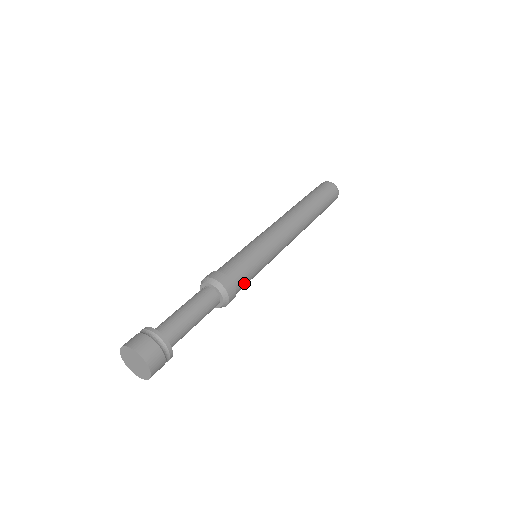
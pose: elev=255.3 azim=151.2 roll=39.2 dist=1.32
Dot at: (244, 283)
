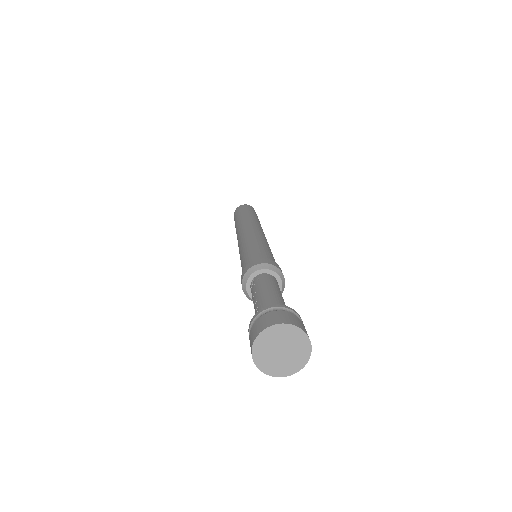
Dot at: occluded
